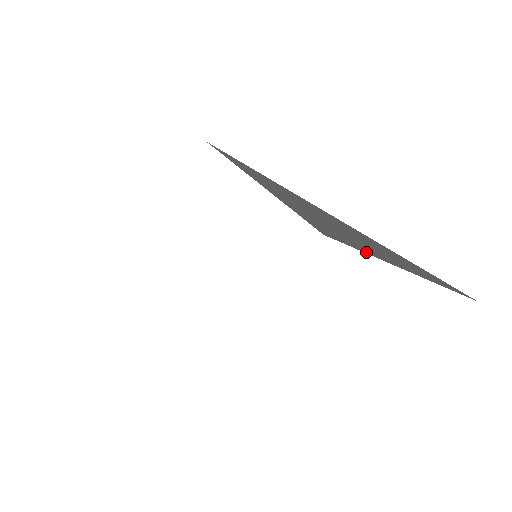
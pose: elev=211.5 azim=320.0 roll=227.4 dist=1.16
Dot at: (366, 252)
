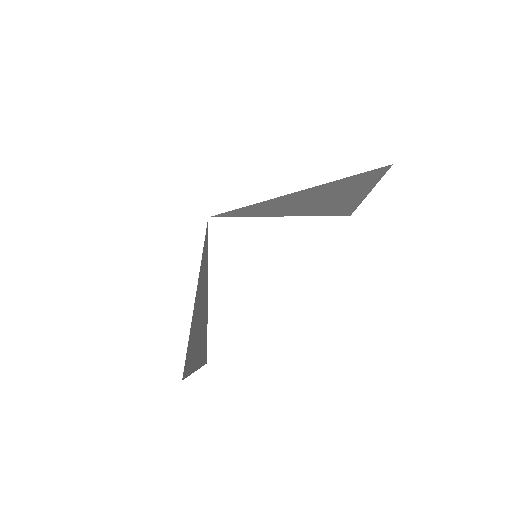
Dot at: (358, 201)
